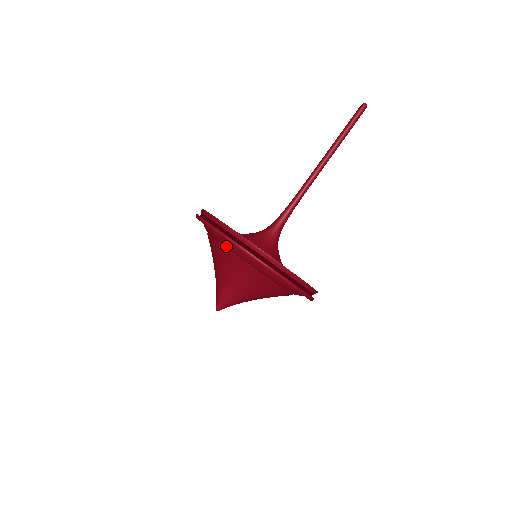
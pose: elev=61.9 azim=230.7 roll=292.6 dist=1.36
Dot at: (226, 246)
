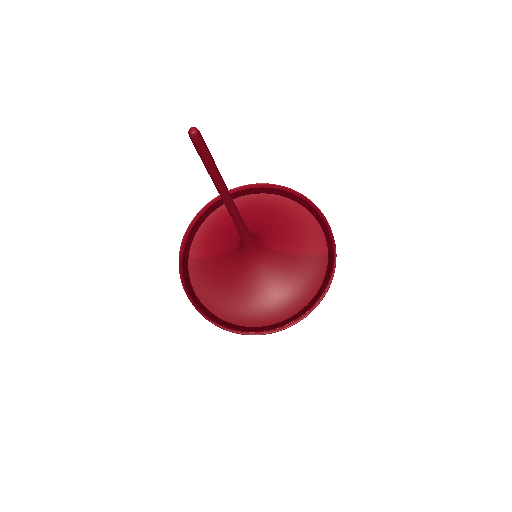
Dot at: occluded
